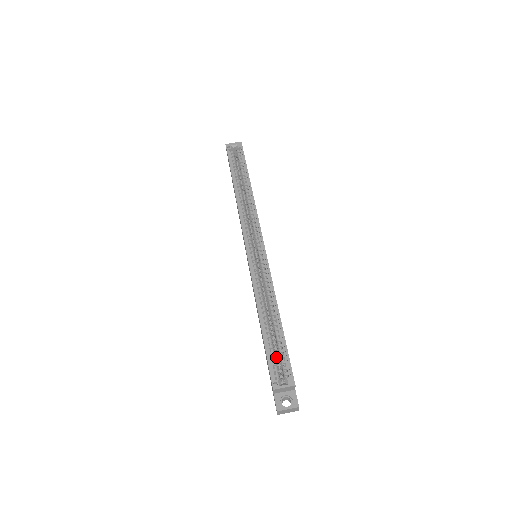
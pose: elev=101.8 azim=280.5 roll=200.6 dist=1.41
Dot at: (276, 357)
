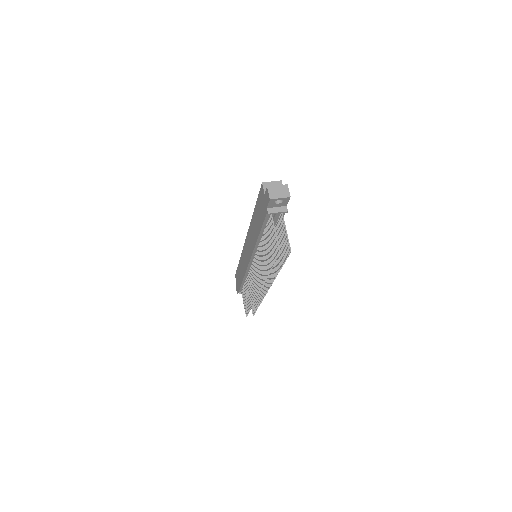
Dot at: occluded
